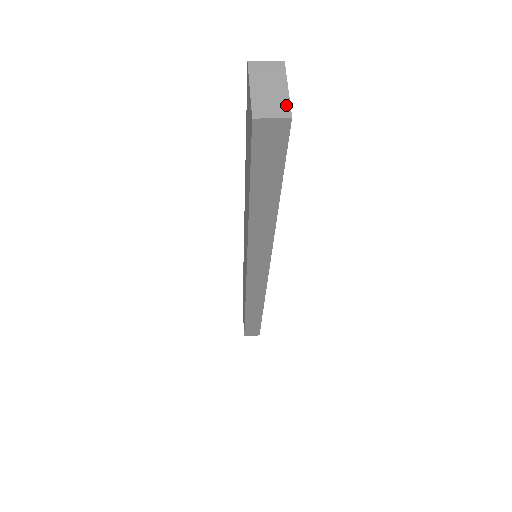
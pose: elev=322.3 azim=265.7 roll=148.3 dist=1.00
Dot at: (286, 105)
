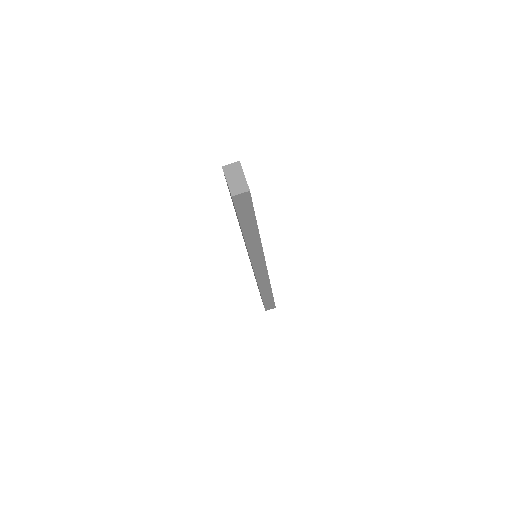
Dot at: (246, 185)
